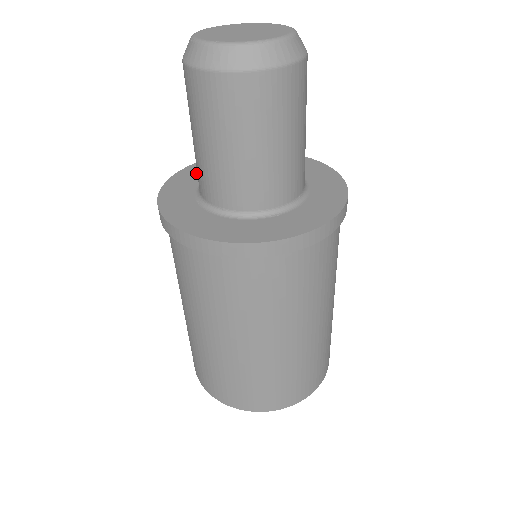
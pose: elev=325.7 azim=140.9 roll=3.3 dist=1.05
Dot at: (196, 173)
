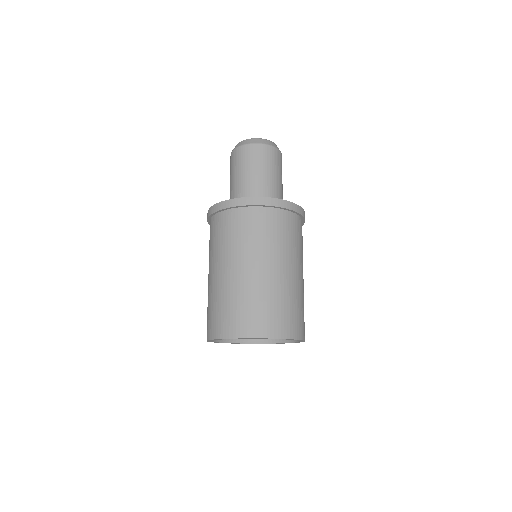
Dot at: occluded
